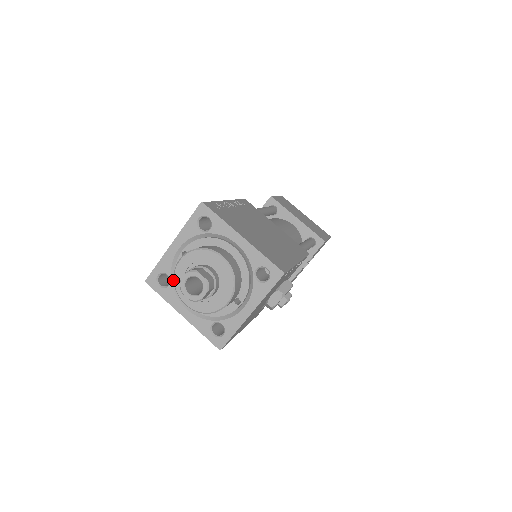
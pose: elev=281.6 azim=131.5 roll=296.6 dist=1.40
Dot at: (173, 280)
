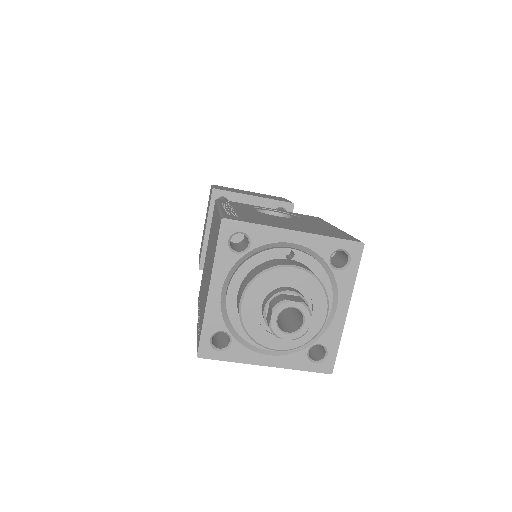
Dot at: (247, 254)
